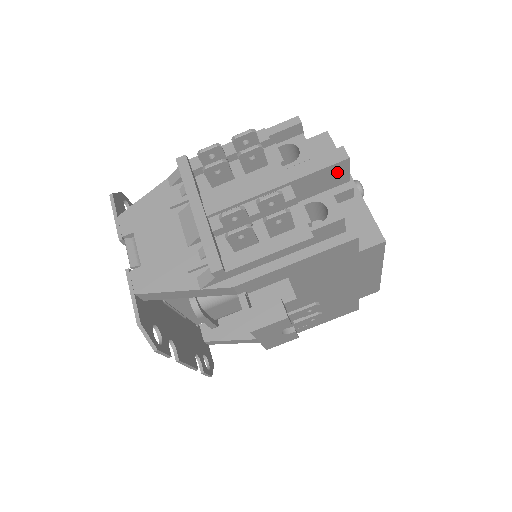
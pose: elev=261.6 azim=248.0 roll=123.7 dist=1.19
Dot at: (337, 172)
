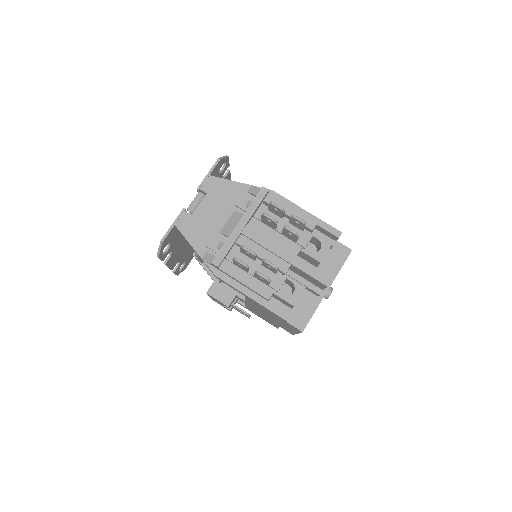
Dot at: (318, 283)
